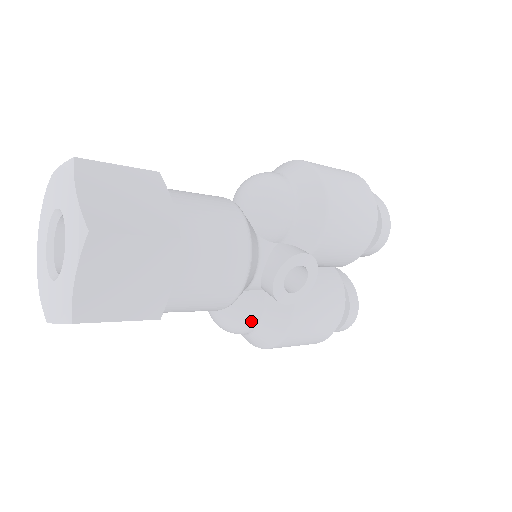
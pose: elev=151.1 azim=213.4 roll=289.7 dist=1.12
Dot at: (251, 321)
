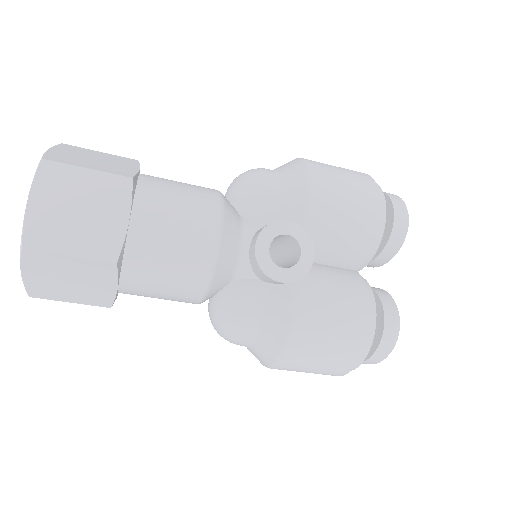
Dot at: (247, 312)
